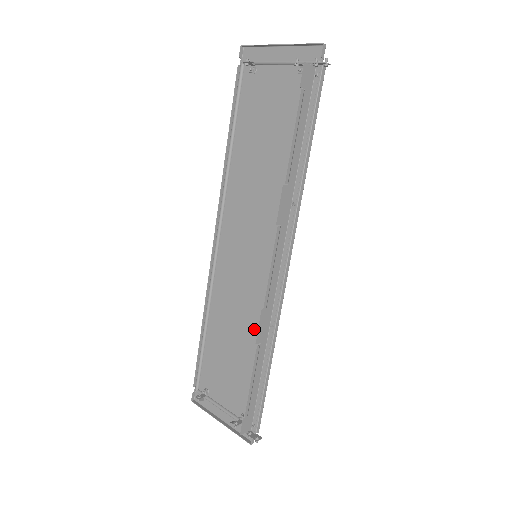
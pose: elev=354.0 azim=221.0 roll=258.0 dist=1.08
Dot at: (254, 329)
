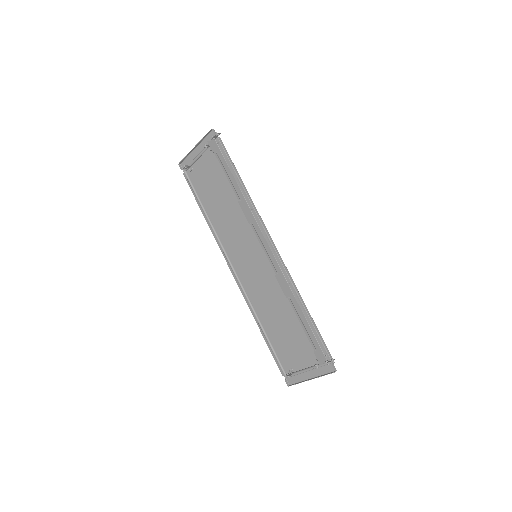
Dot at: (285, 298)
